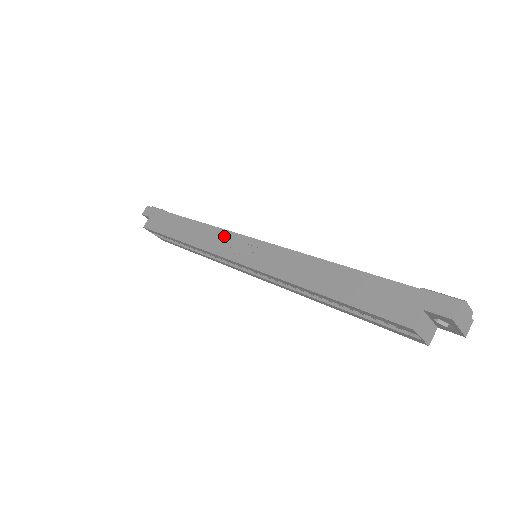
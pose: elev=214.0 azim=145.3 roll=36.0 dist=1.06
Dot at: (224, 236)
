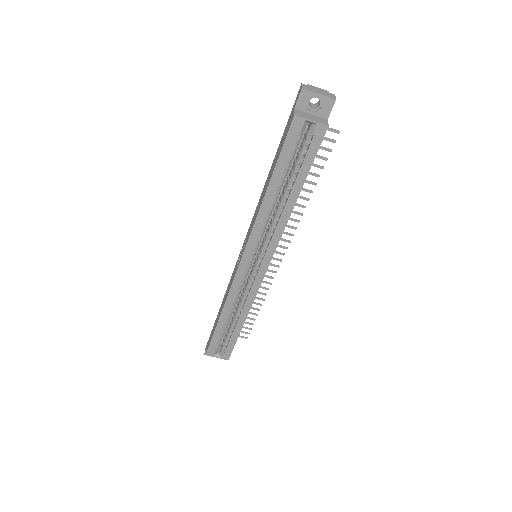
Dot at: (234, 271)
